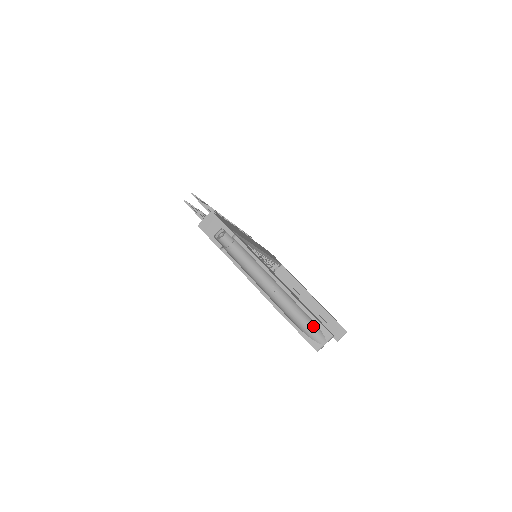
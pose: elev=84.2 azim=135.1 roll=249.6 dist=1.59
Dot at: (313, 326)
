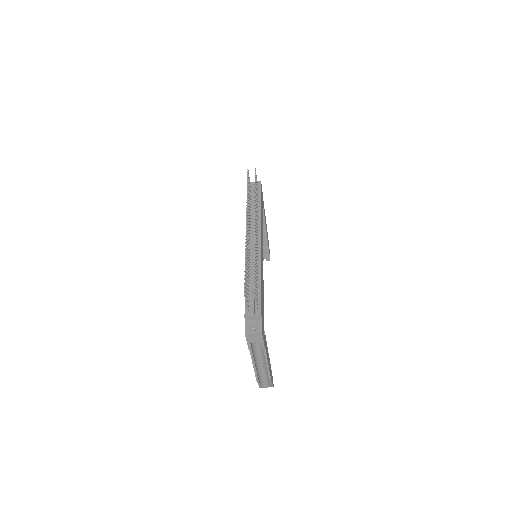
Dot at: (268, 382)
